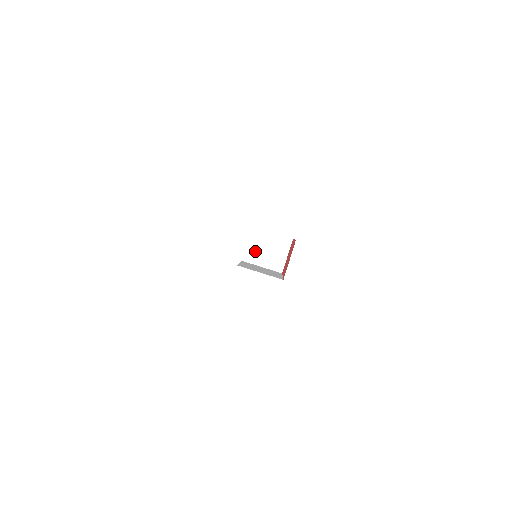
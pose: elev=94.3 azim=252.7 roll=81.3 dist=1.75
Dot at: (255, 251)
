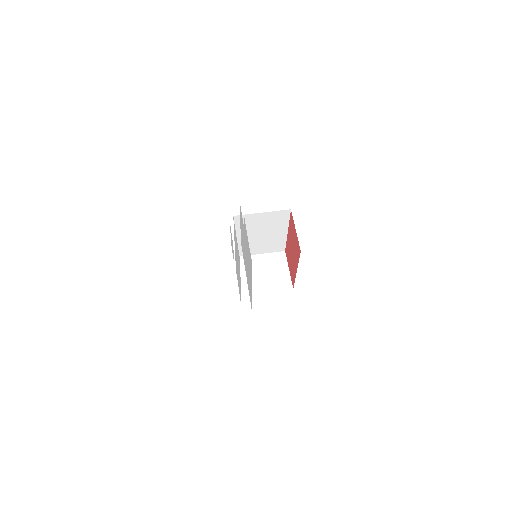
Dot at: occluded
